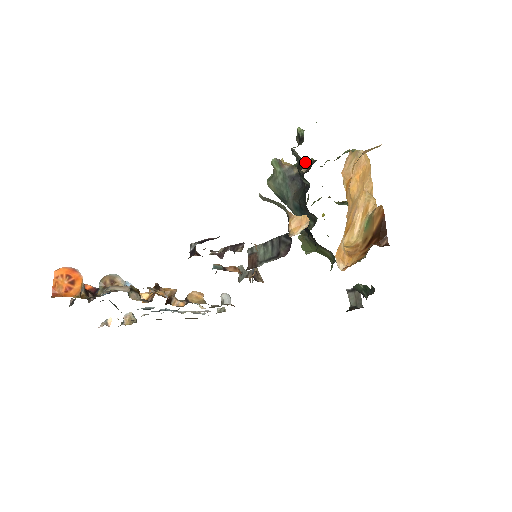
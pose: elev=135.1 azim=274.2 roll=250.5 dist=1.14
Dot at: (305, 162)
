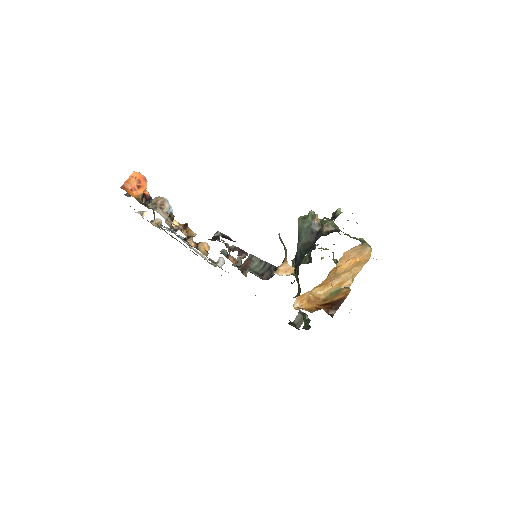
Dot at: (331, 225)
